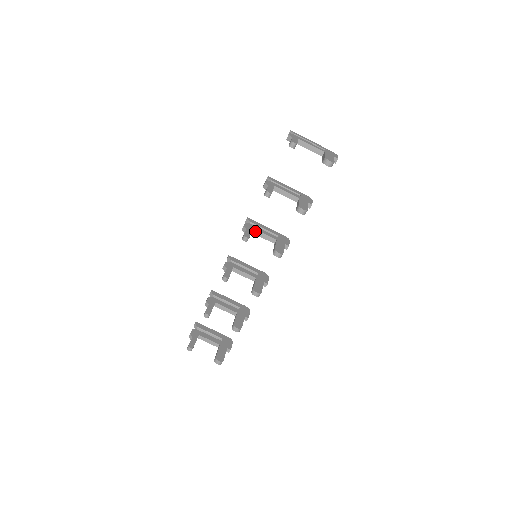
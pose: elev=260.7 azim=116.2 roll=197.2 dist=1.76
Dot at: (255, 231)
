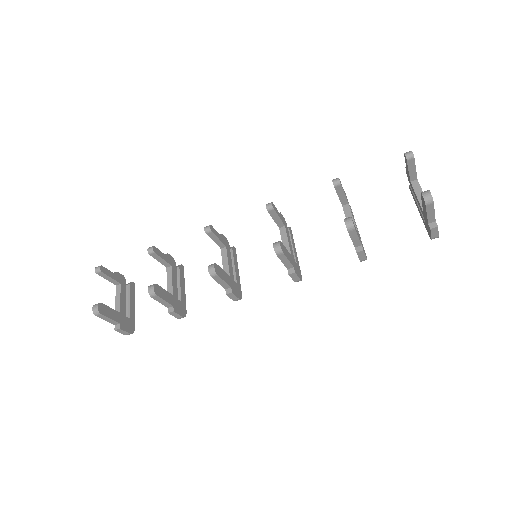
Dot at: (284, 230)
